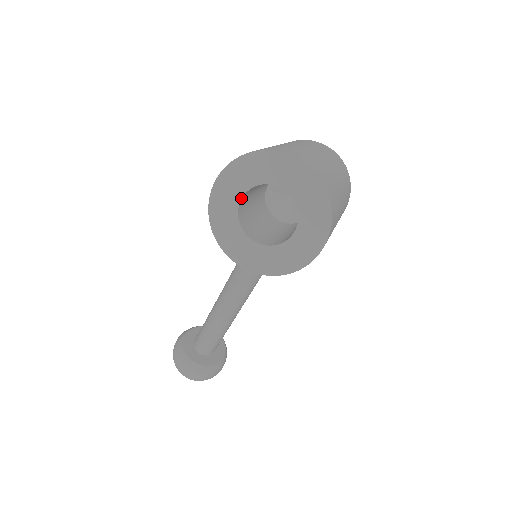
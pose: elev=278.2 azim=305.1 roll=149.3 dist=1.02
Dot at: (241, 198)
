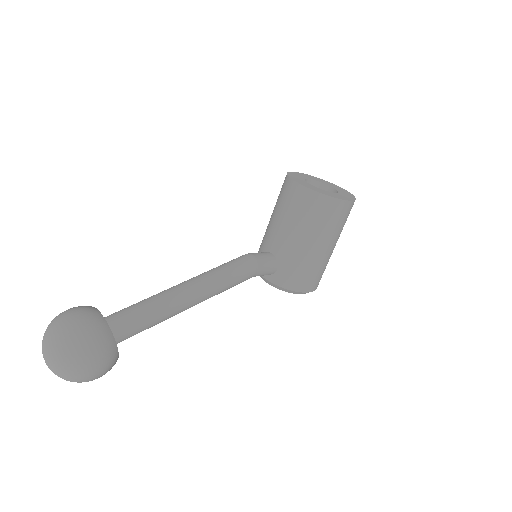
Dot at: (308, 178)
